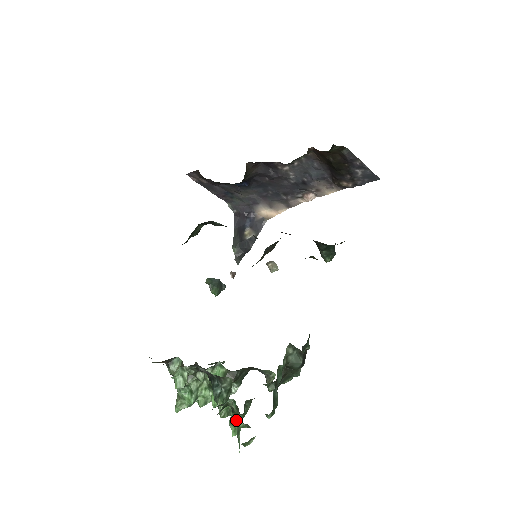
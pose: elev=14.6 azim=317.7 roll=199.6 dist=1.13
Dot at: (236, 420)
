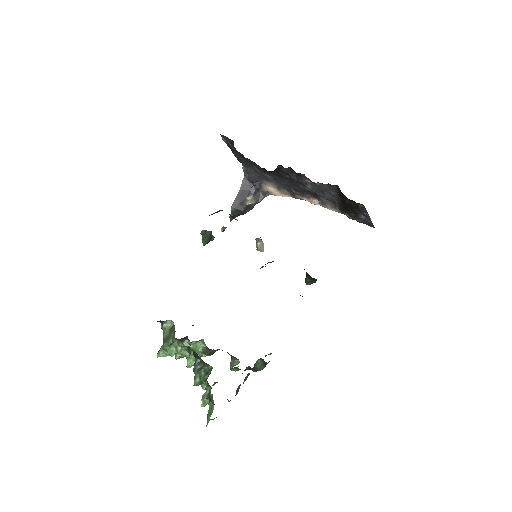
Dot at: (210, 405)
